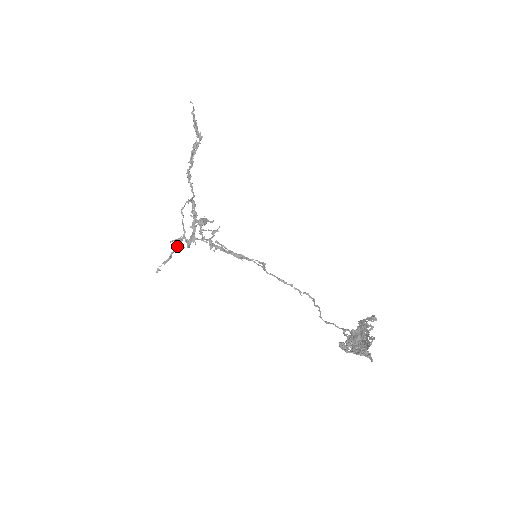
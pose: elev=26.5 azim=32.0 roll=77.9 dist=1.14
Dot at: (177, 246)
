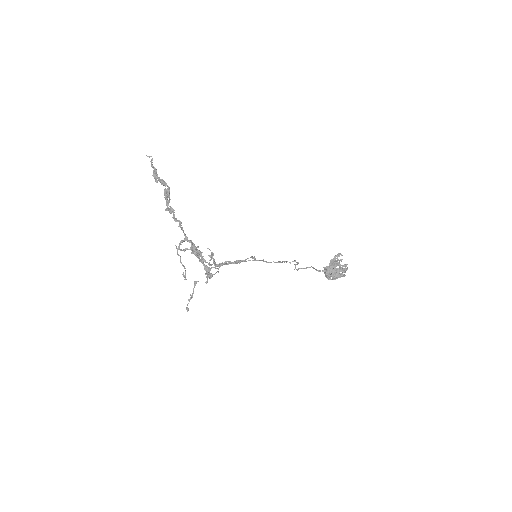
Dot at: (196, 282)
